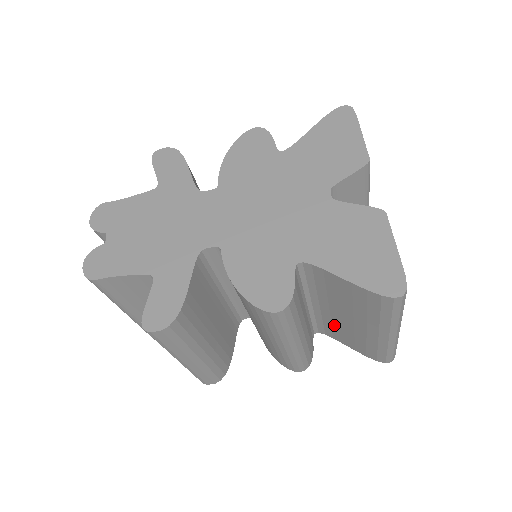
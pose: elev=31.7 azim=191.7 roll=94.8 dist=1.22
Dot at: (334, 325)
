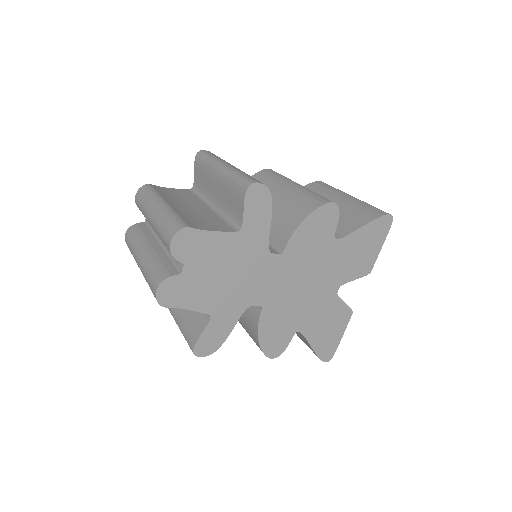
Dot at: occluded
